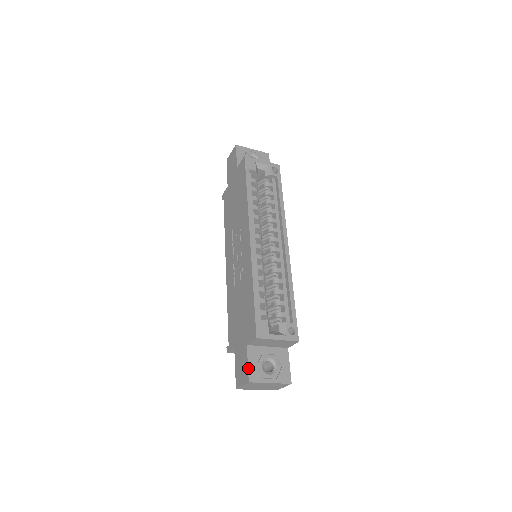
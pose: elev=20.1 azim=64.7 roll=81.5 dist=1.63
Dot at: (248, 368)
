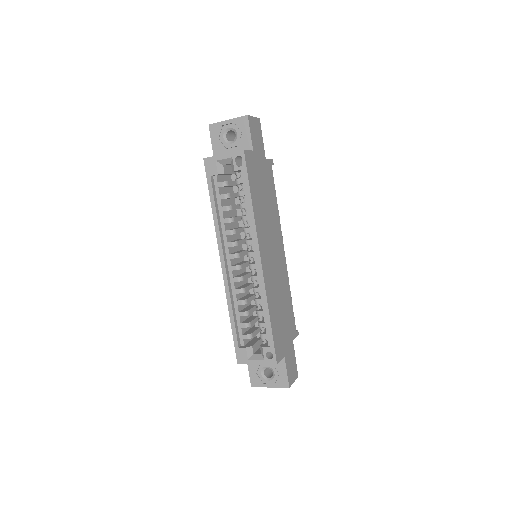
Dot at: (249, 376)
